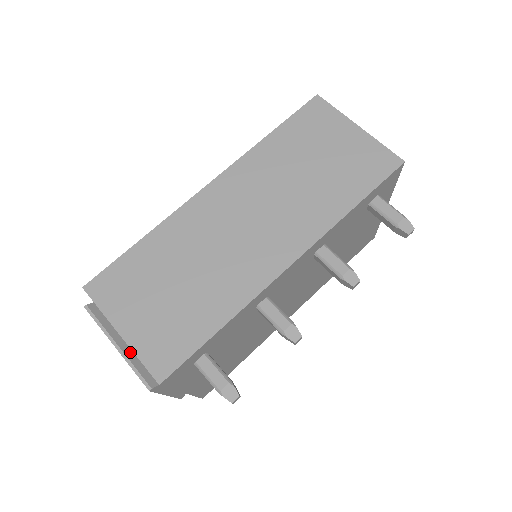
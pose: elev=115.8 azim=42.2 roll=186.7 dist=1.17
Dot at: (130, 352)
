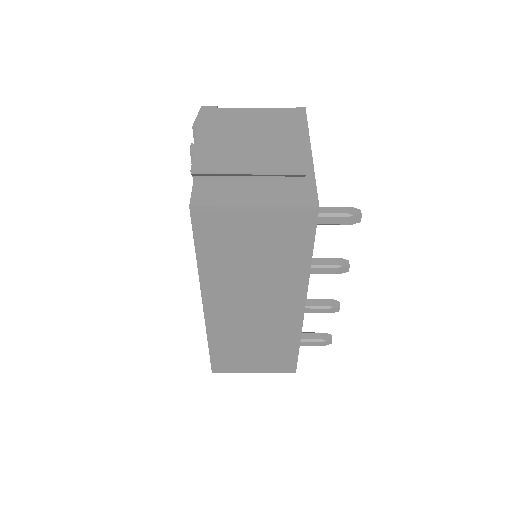
Dot at: occluded
